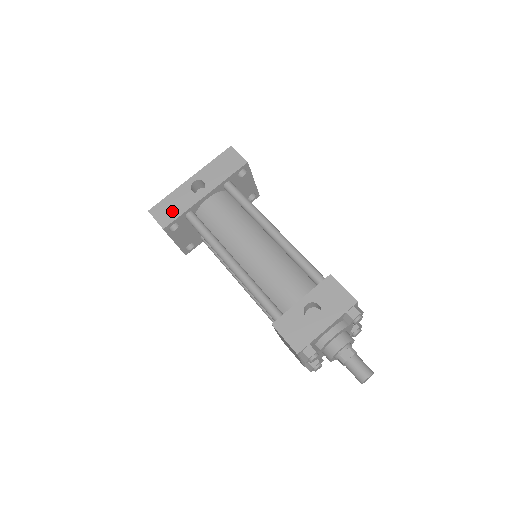
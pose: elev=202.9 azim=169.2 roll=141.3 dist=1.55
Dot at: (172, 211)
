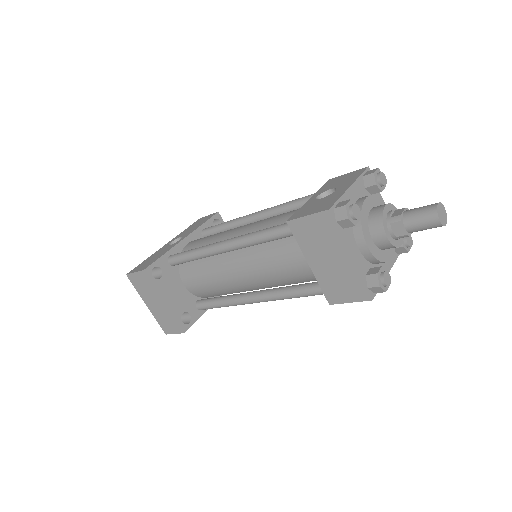
Dot at: (152, 260)
